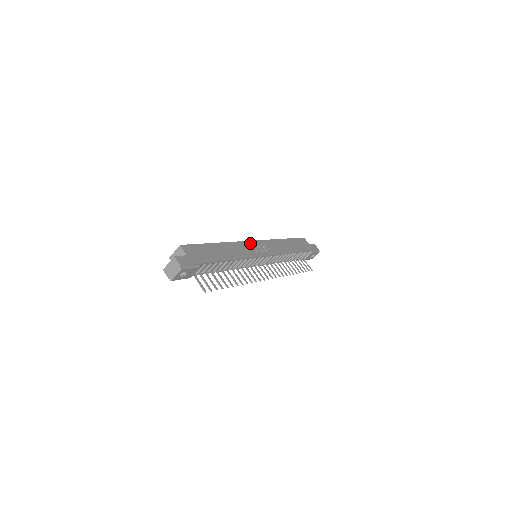
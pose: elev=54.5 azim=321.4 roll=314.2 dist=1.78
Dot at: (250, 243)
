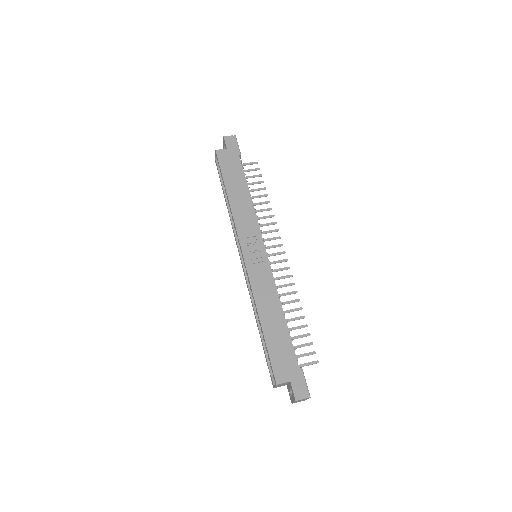
Dot at: (249, 265)
